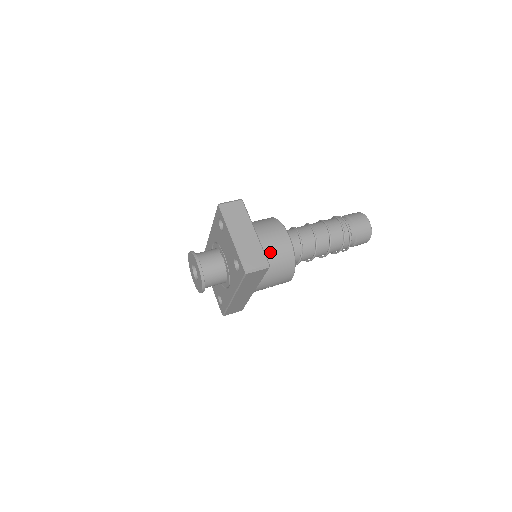
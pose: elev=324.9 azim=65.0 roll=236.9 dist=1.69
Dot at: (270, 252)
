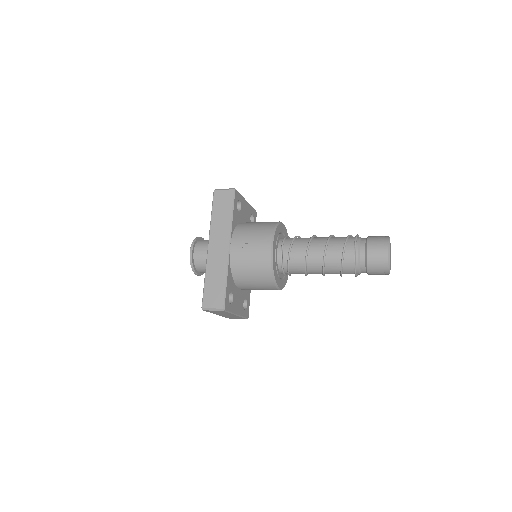
Dot at: (257, 222)
